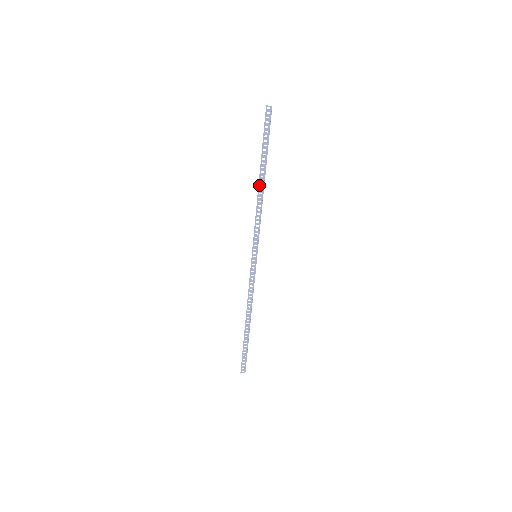
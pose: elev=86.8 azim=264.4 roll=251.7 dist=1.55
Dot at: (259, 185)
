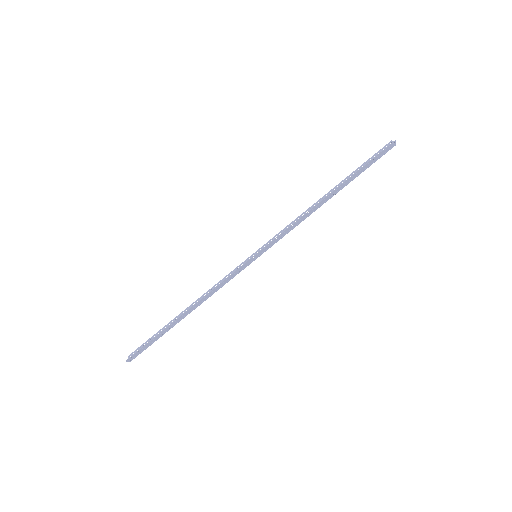
Dot at: (321, 198)
